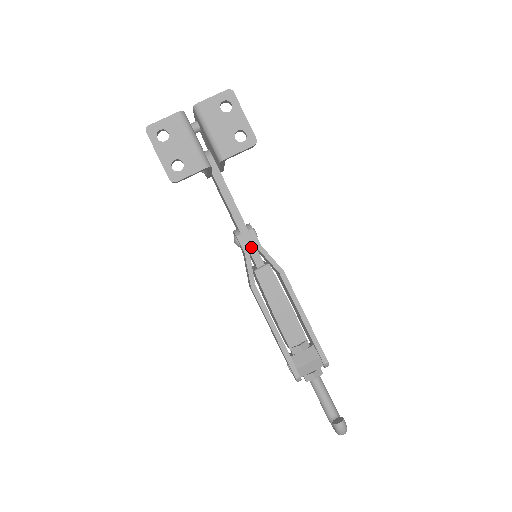
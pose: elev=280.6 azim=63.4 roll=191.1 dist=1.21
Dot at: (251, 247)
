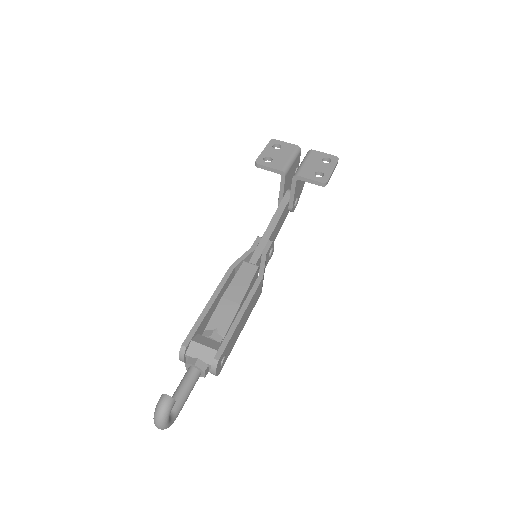
Dot at: (259, 249)
